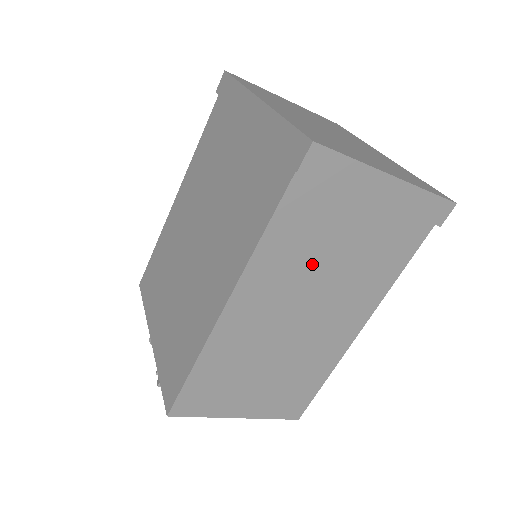
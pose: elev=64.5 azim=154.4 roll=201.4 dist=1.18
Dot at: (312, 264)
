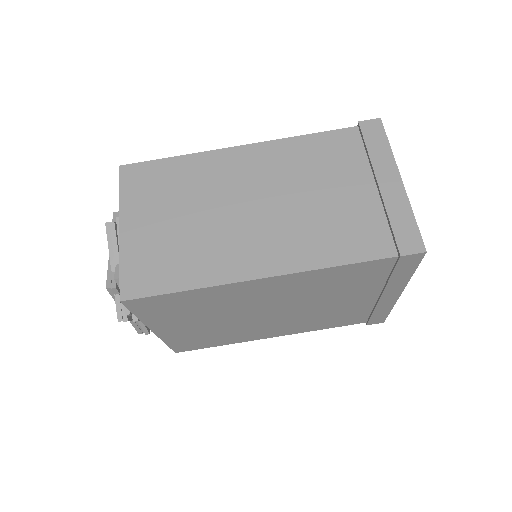
Dot at: (304, 180)
